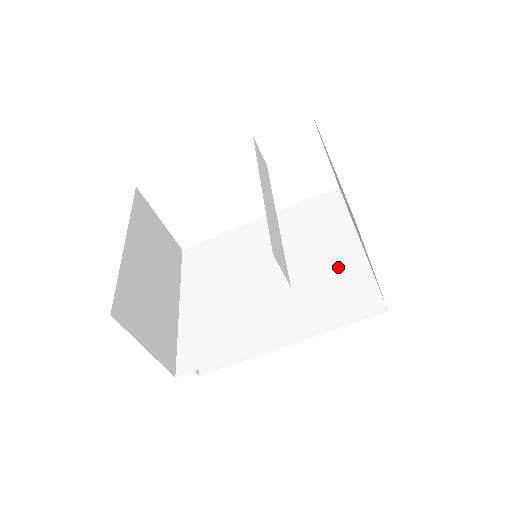
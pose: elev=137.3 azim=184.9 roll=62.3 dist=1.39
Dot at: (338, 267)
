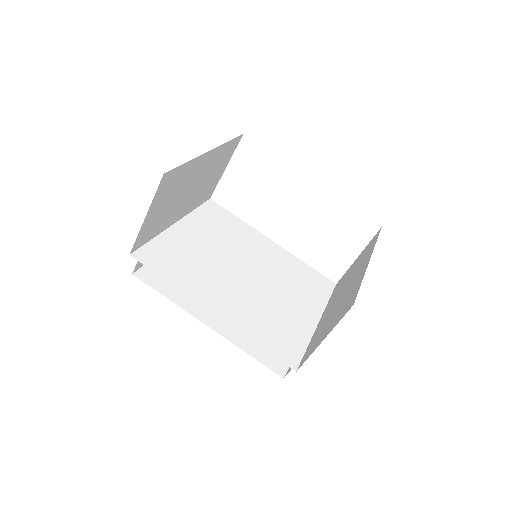
Dot at: (292, 320)
